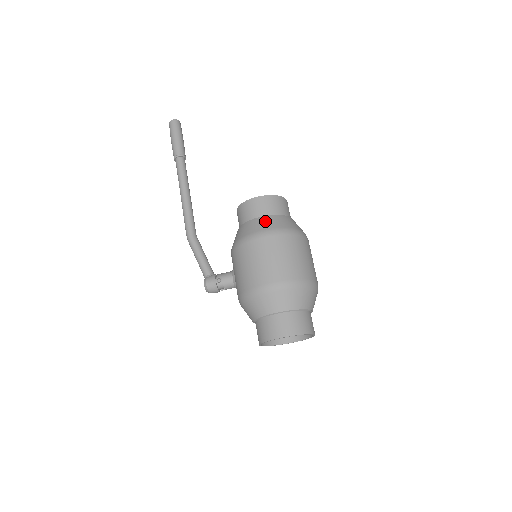
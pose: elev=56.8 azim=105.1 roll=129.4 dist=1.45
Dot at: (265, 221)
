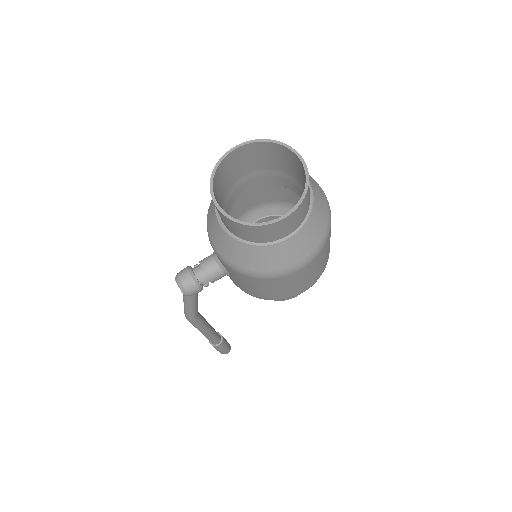
Dot at: occluded
